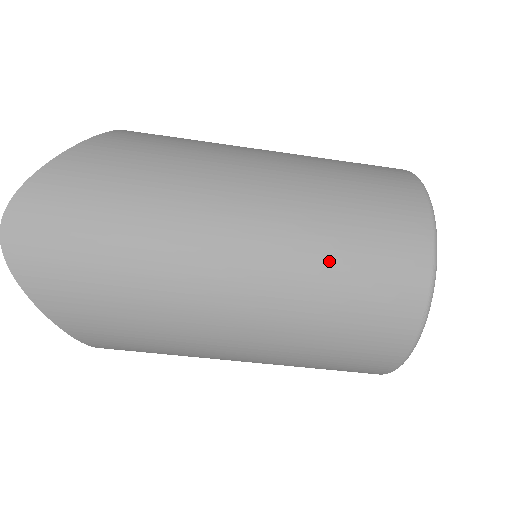
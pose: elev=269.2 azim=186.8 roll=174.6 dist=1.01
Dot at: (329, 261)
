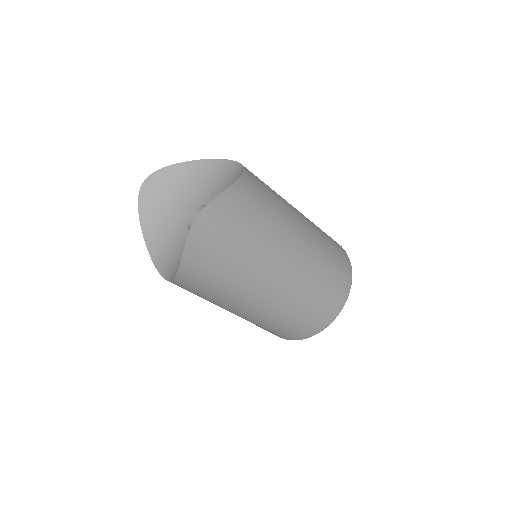
Dot at: (313, 290)
